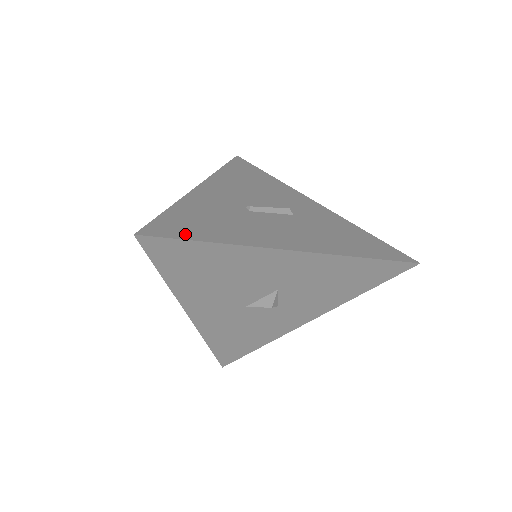
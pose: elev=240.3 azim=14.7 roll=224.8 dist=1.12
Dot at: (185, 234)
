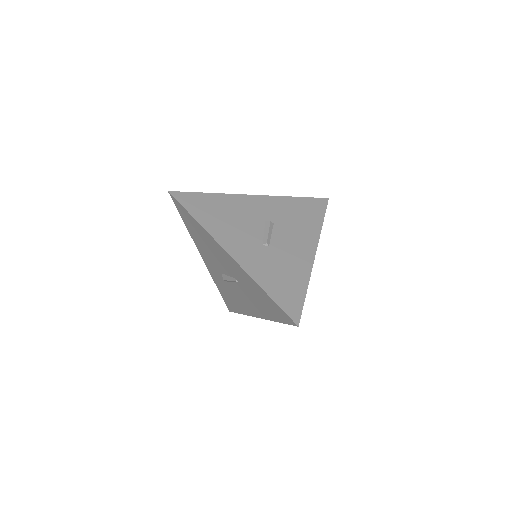
Dot at: (298, 300)
